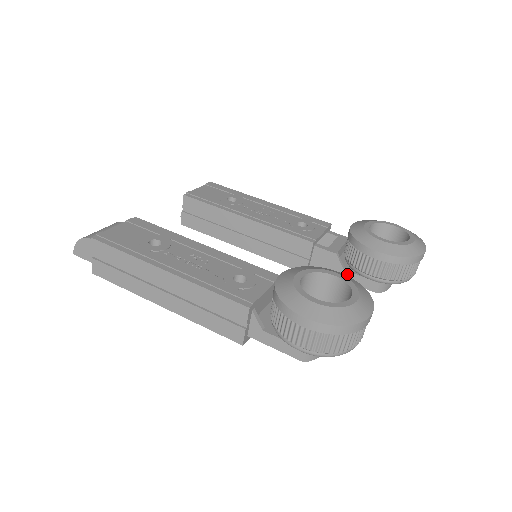
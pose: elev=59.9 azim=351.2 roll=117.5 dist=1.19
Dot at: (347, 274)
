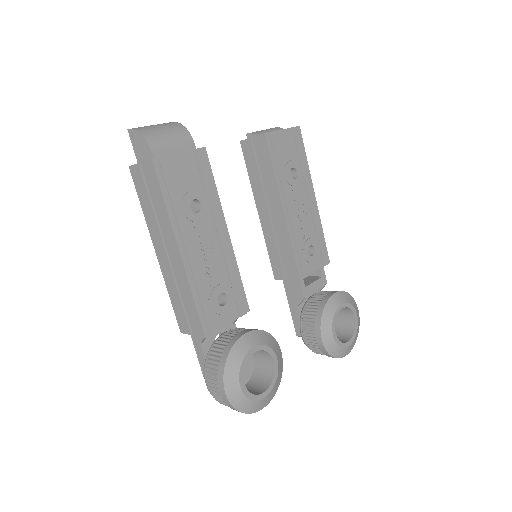
Dot at: (295, 311)
